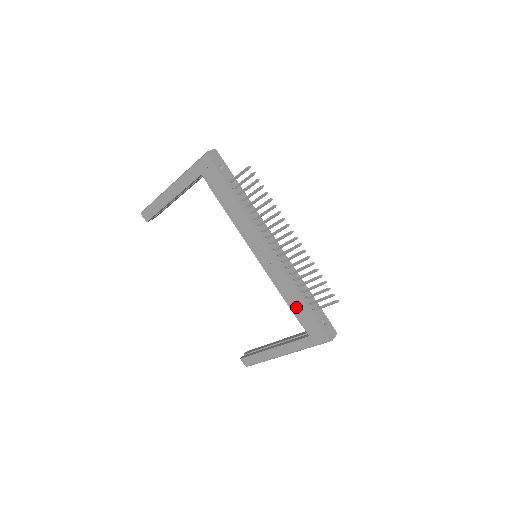
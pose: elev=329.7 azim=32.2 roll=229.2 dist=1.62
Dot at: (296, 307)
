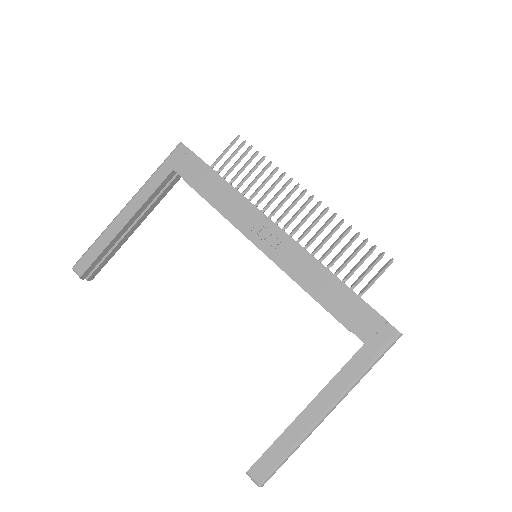
Dot at: (333, 300)
